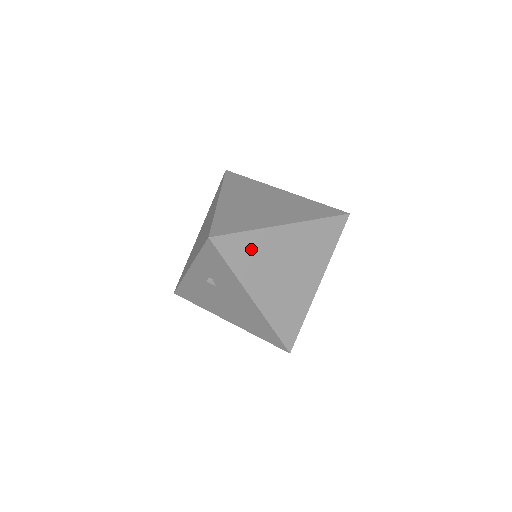
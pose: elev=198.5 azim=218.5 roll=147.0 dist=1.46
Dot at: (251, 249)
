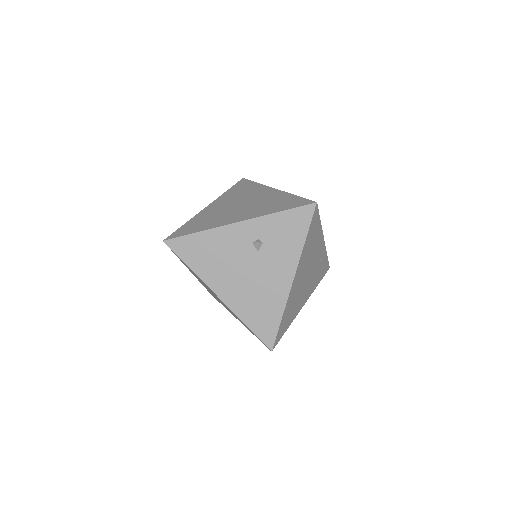
Dot at: (314, 237)
